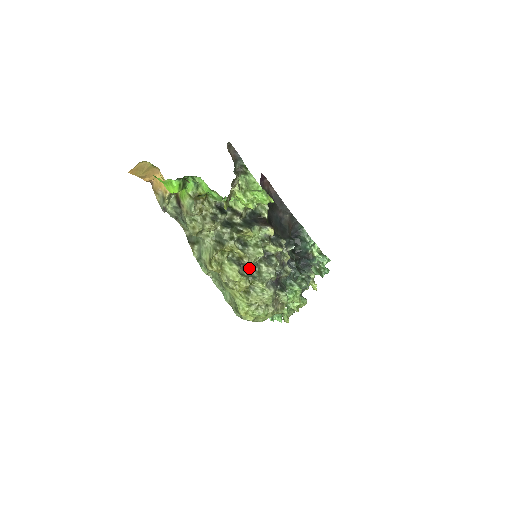
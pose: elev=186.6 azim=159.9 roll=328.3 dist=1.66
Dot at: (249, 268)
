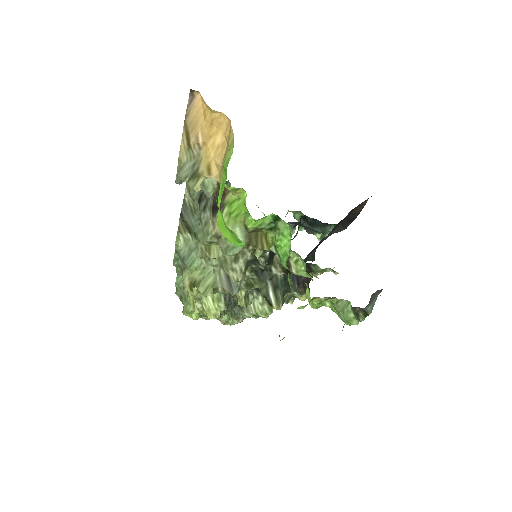
Dot at: occluded
